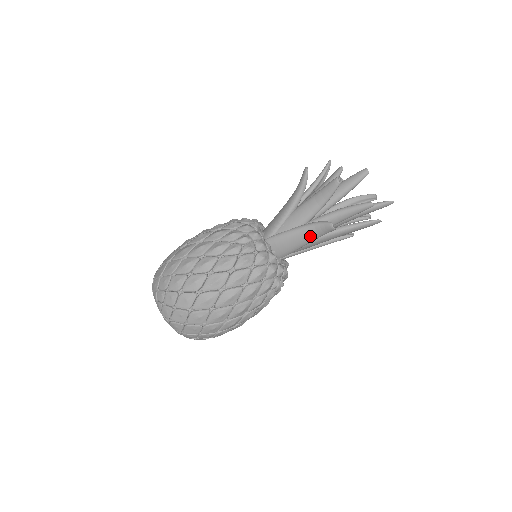
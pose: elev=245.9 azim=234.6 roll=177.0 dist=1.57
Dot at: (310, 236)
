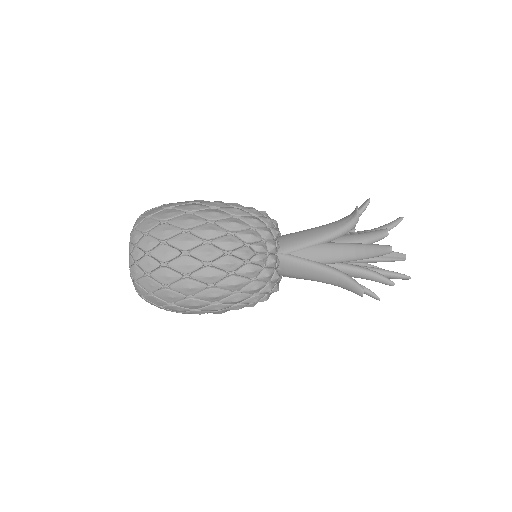
Dot at: occluded
